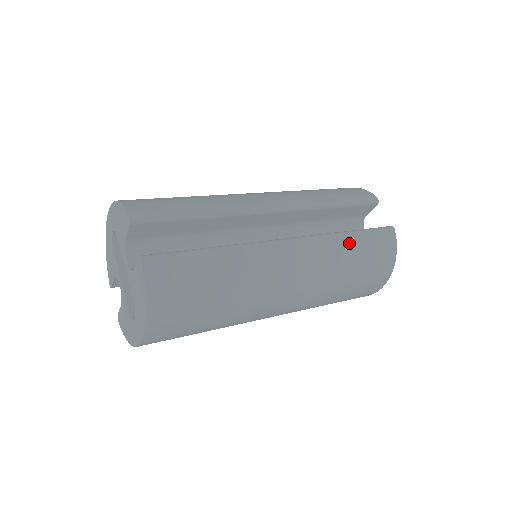
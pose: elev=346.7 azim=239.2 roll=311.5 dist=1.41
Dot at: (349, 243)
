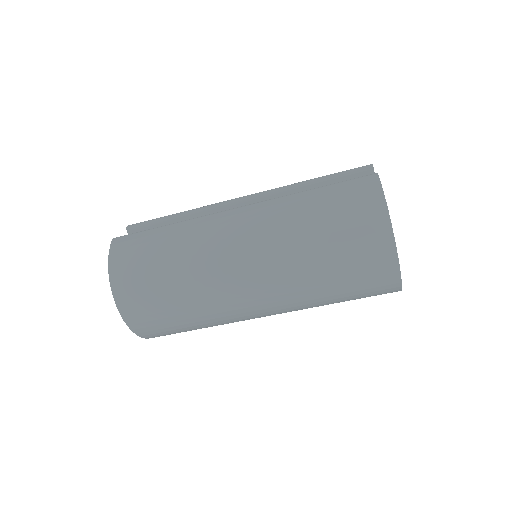
Dot at: (307, 196)
